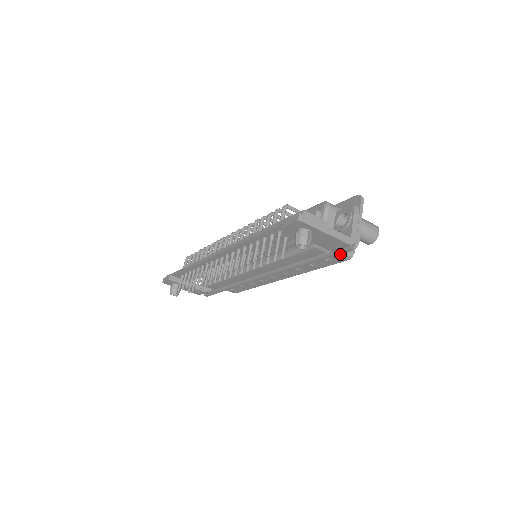
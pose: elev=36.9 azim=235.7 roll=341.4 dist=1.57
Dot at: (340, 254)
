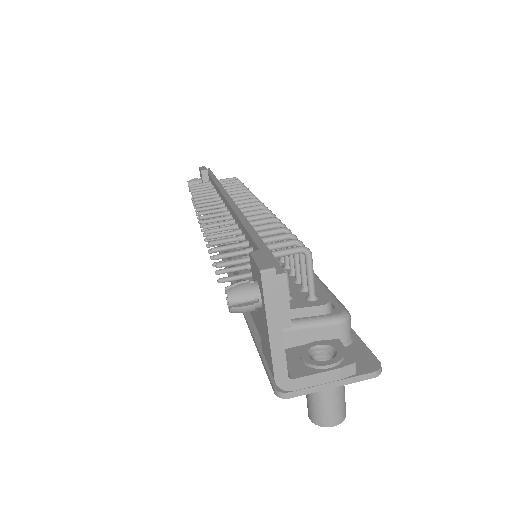
Dot at: (267, 372)
